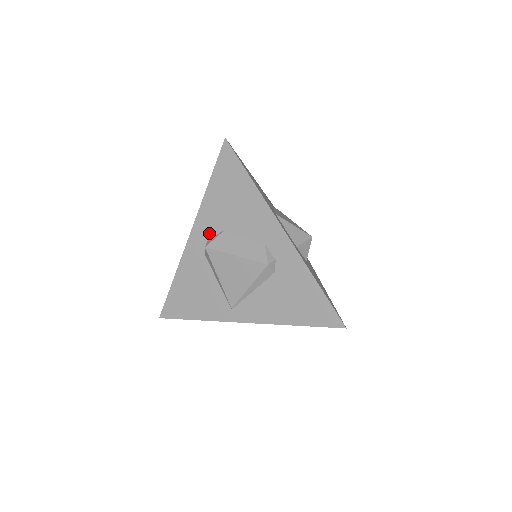
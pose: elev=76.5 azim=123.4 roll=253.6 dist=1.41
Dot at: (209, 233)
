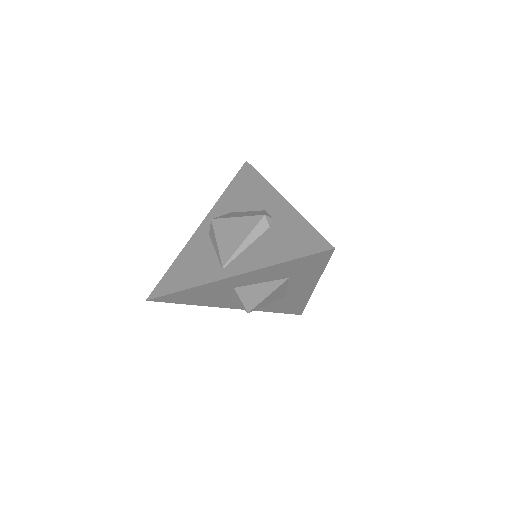
Dot at: occluded
